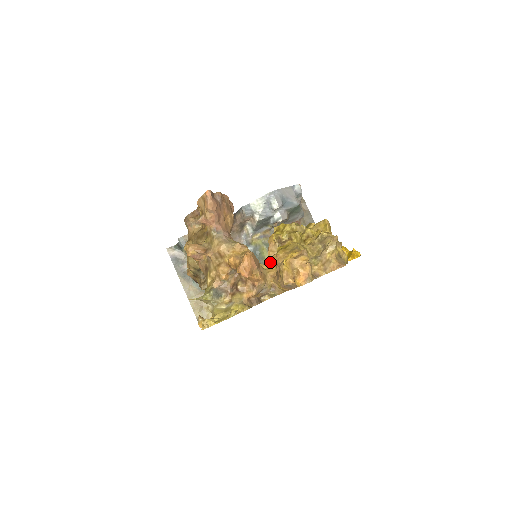
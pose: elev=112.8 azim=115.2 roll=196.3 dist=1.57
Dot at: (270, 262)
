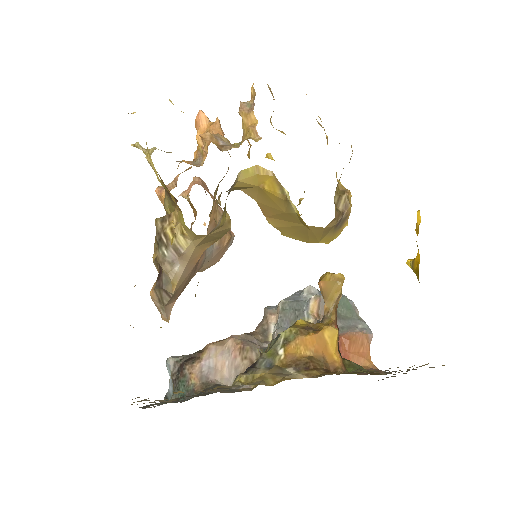
Dot at: occluded
